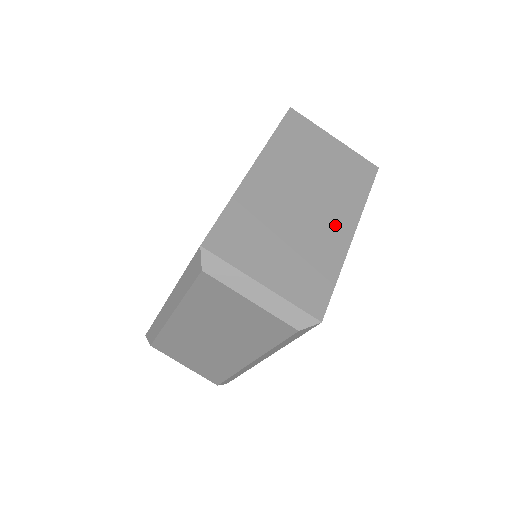
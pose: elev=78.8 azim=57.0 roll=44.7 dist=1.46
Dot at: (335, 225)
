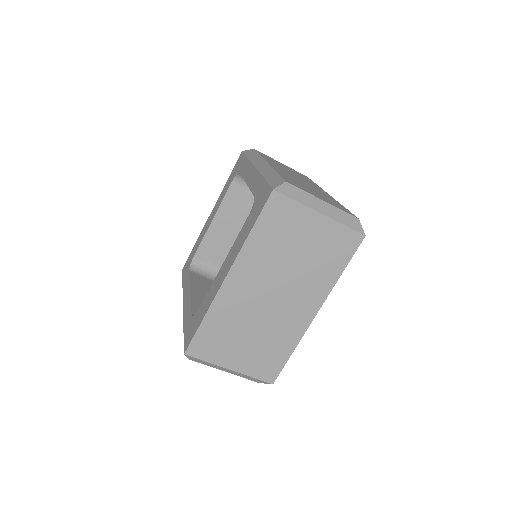
Dot at: (299, 311)
